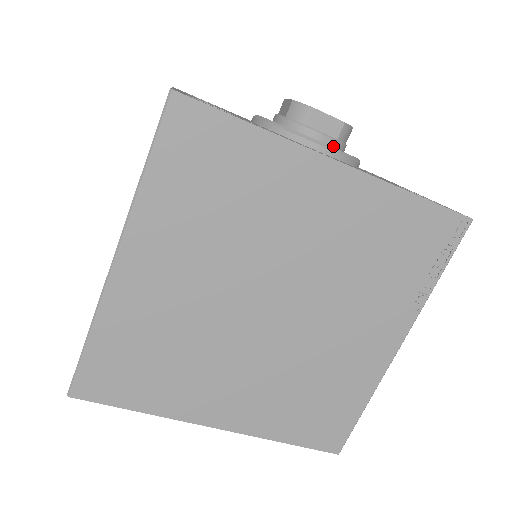
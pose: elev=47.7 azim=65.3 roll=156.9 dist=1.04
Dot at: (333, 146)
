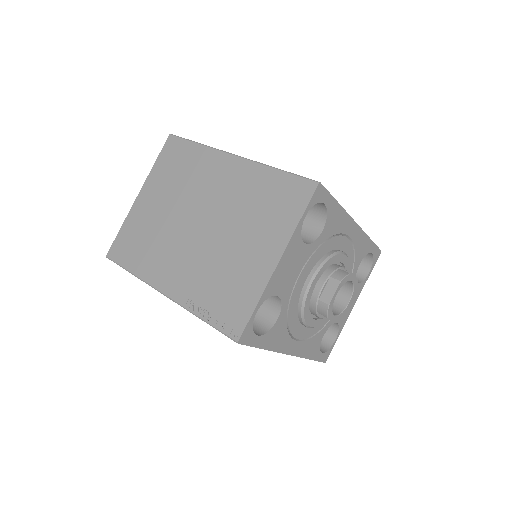
Dot at: occluded
